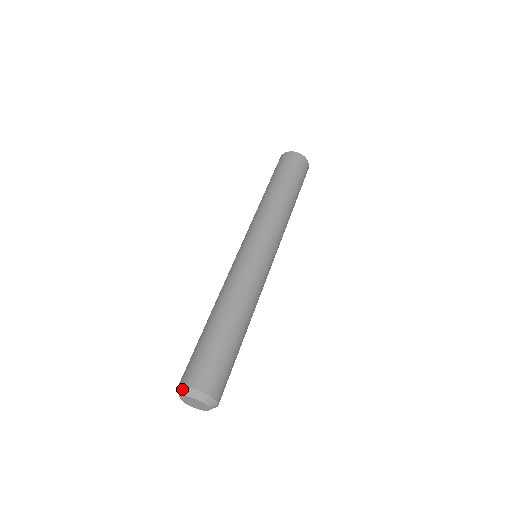
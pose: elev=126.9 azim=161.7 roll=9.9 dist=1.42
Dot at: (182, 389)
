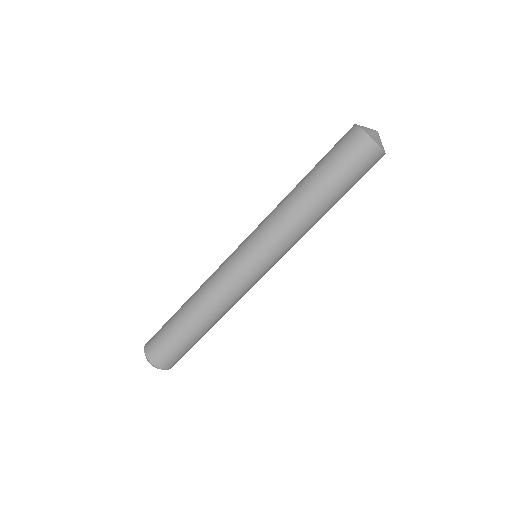
Dot at: occluded
